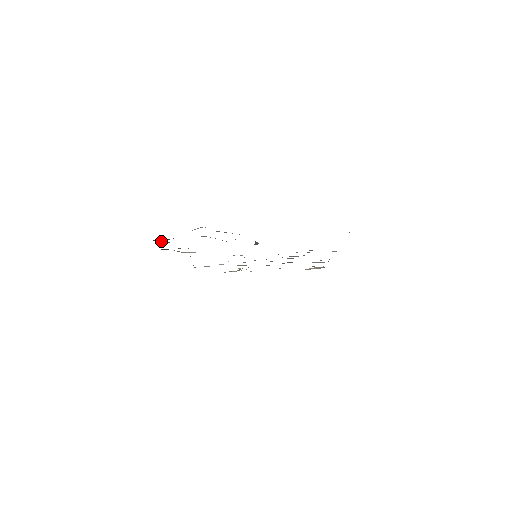
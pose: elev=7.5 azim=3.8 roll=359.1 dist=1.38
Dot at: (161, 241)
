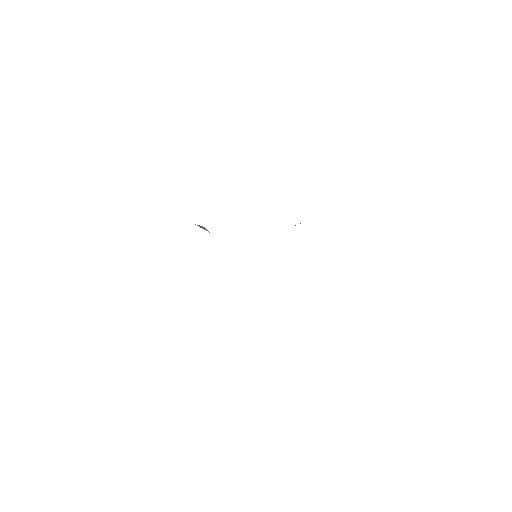
Dot at: occluded
